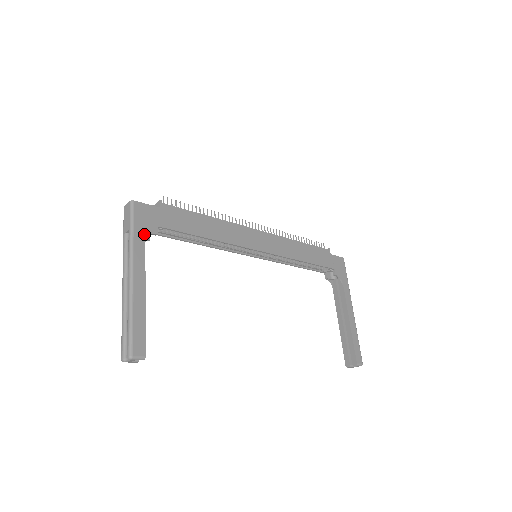
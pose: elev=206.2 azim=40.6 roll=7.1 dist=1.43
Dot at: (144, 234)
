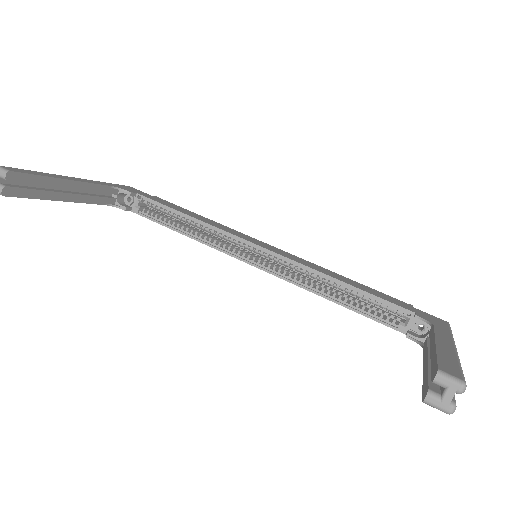
Dot at: (117, 187)
